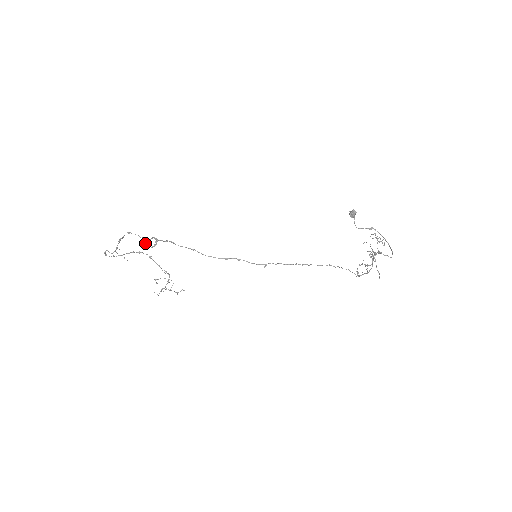
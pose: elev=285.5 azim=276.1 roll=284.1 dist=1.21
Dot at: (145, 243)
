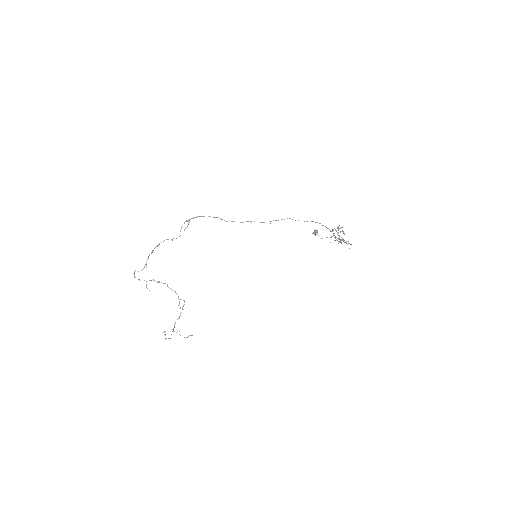
Dot at: (176, 238)
